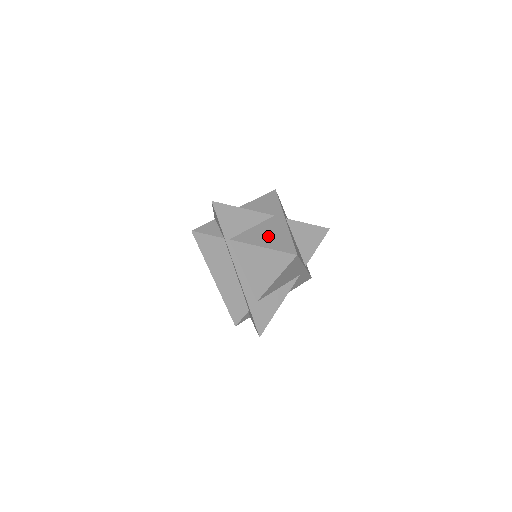
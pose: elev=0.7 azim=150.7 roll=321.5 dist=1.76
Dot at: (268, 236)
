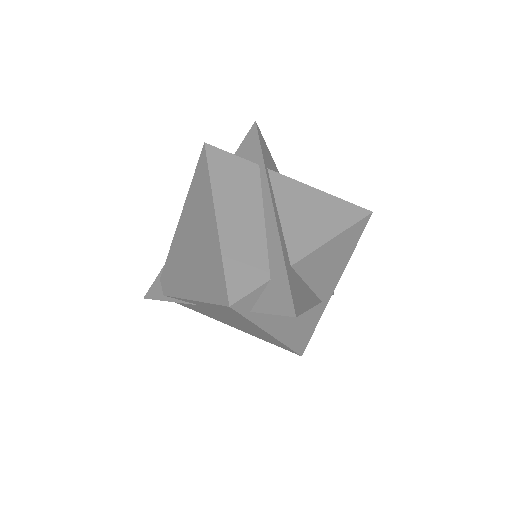
Dot at: occluded
